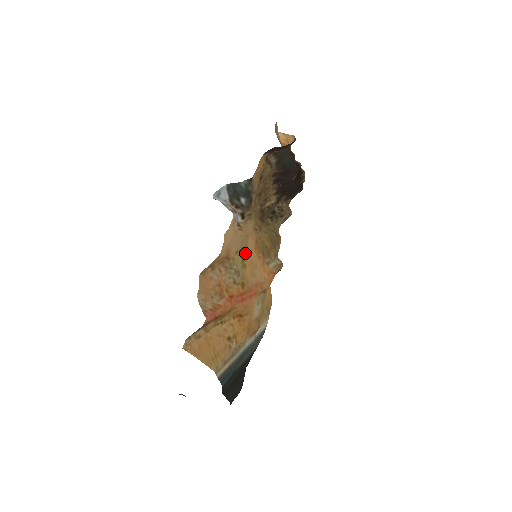
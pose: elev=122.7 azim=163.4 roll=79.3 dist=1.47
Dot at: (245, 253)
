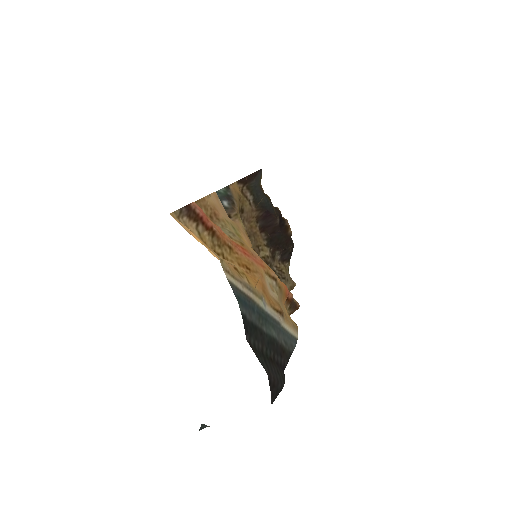
Dot at: (239, 233)
